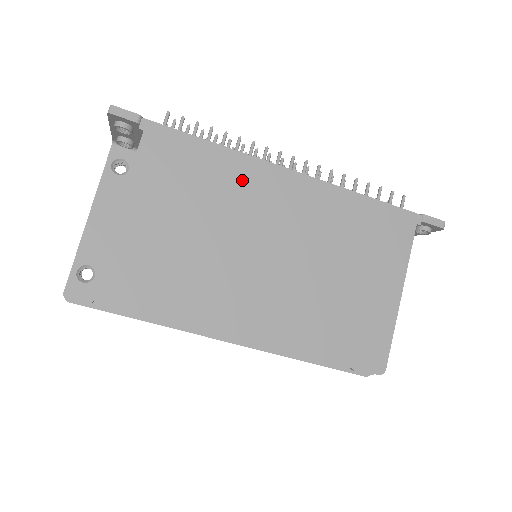
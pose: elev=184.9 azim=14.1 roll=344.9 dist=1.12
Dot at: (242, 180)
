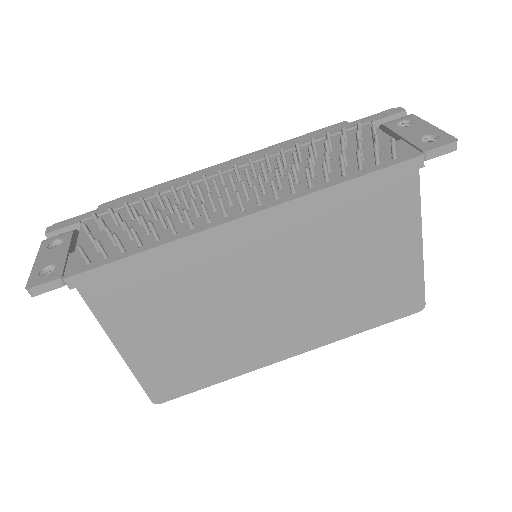
Dot at: (201, 261)
